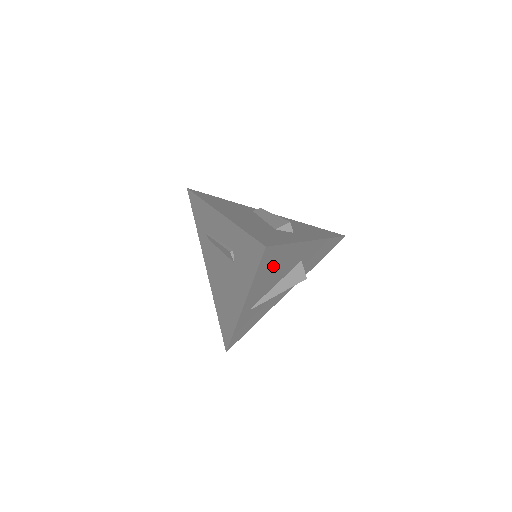
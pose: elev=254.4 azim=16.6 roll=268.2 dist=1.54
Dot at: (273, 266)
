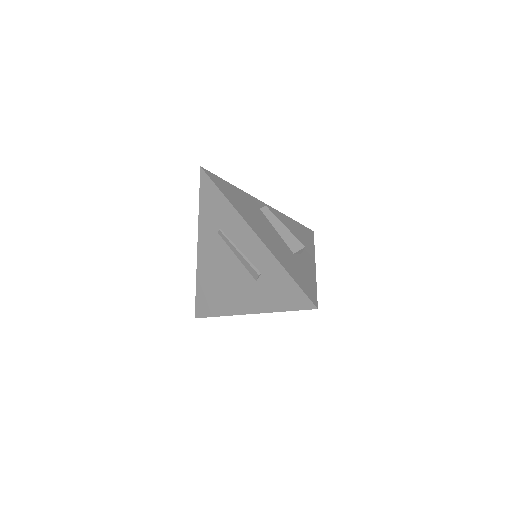
Dot at: occluded
